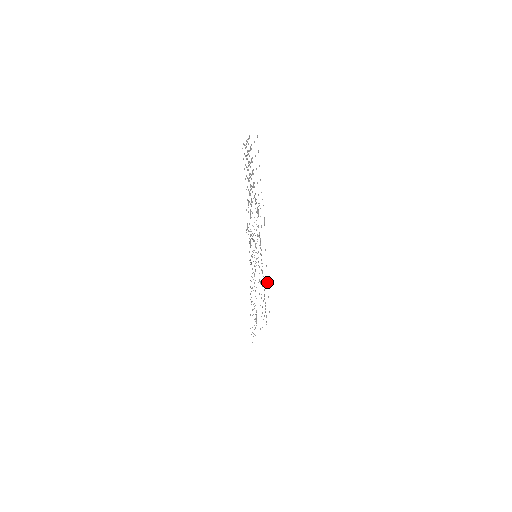
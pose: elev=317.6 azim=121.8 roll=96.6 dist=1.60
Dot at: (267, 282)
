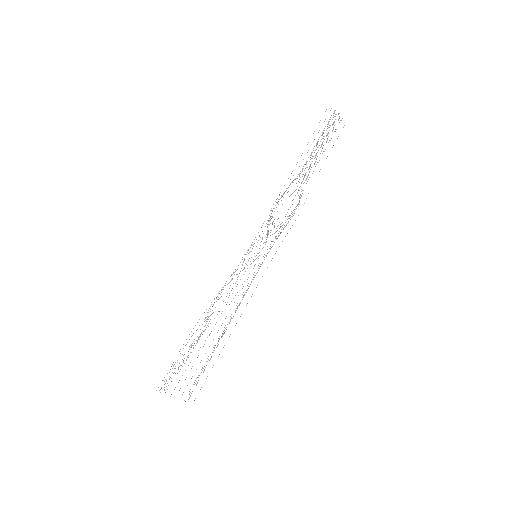
Dot at: occluded
